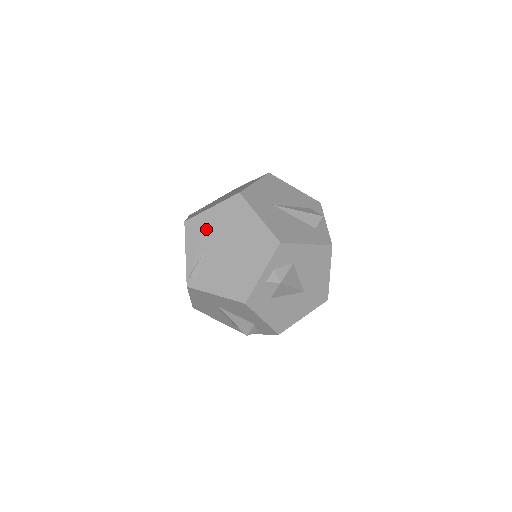
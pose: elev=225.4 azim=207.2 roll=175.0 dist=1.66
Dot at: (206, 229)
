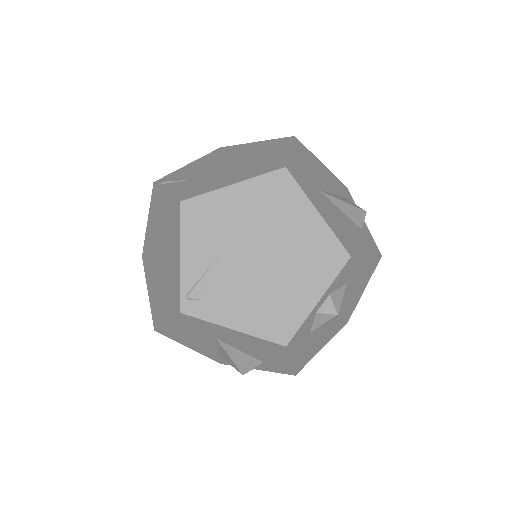
Dot at: (222, 220)
